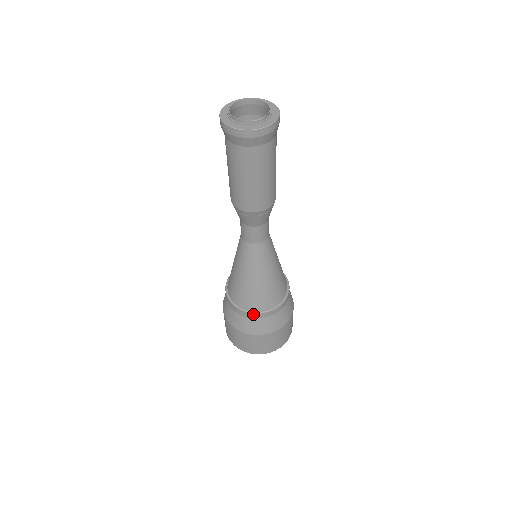
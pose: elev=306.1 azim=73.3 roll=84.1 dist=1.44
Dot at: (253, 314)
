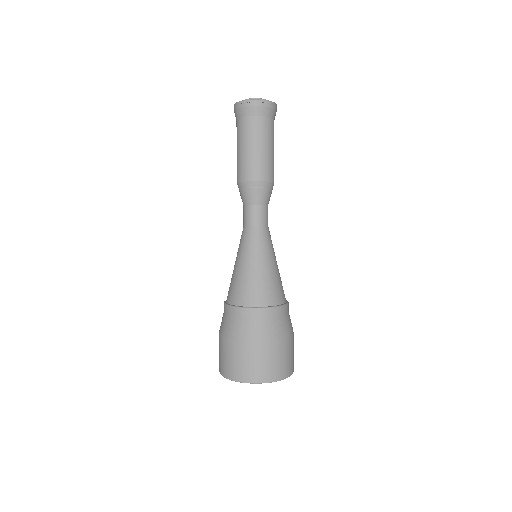
Dot at: (241, 310)
